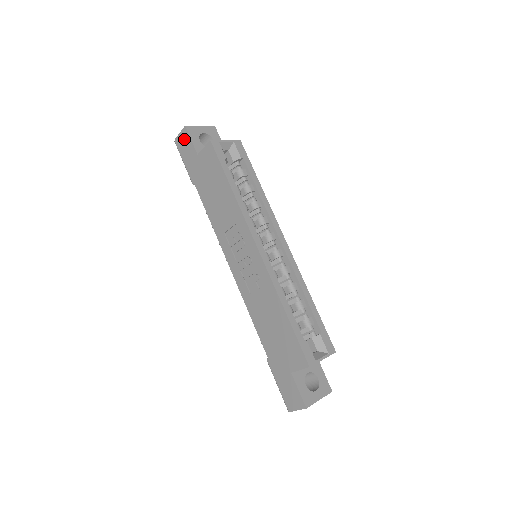
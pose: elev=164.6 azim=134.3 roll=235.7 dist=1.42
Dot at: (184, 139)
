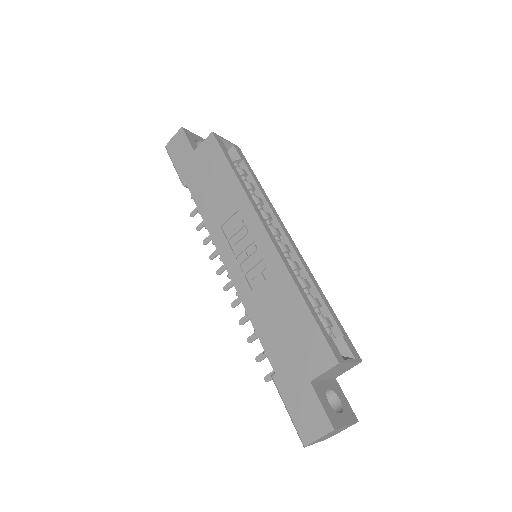
Dot at: (179, 140)
